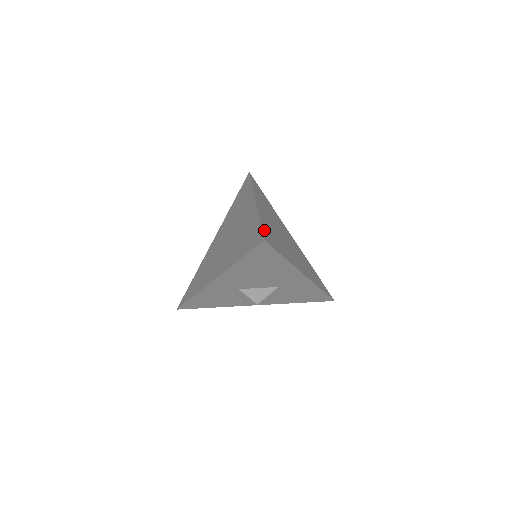
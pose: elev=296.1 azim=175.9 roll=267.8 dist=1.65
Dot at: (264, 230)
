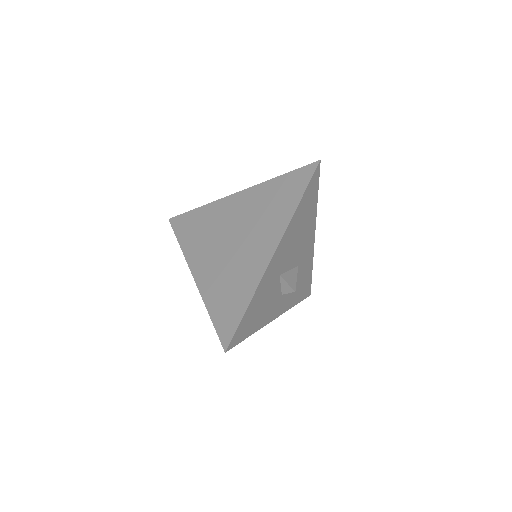
Dot at: occluded
